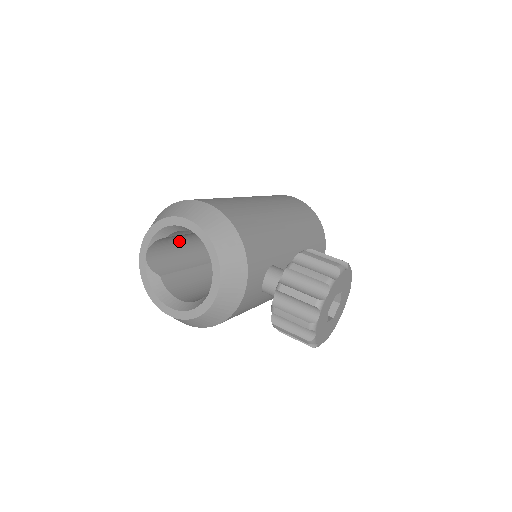
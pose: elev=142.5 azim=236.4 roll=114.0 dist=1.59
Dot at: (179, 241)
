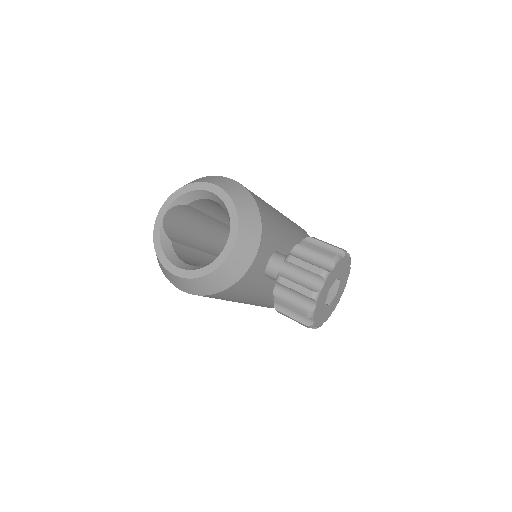
Dot at: (192, 219)
